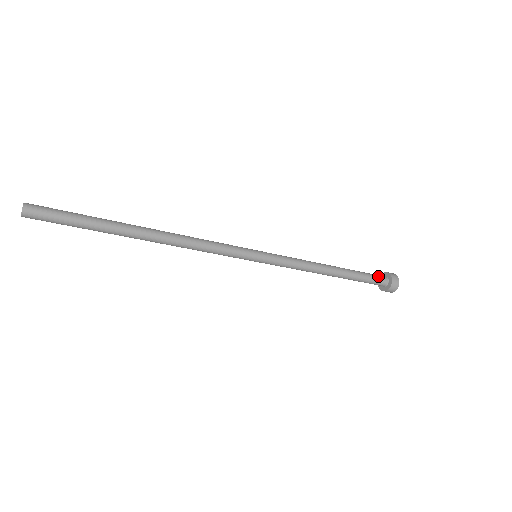
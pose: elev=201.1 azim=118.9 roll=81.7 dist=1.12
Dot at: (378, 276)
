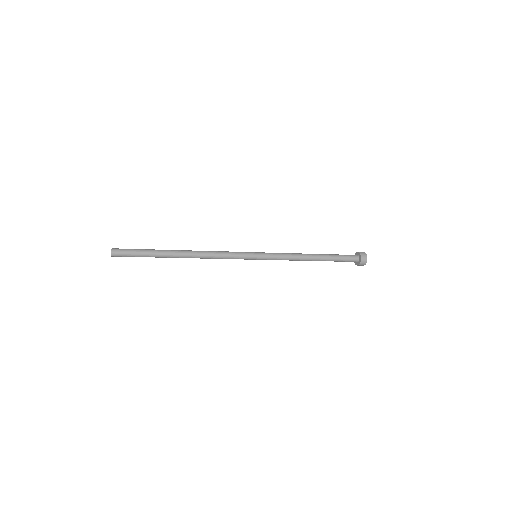
Dot at: (350, 255)
